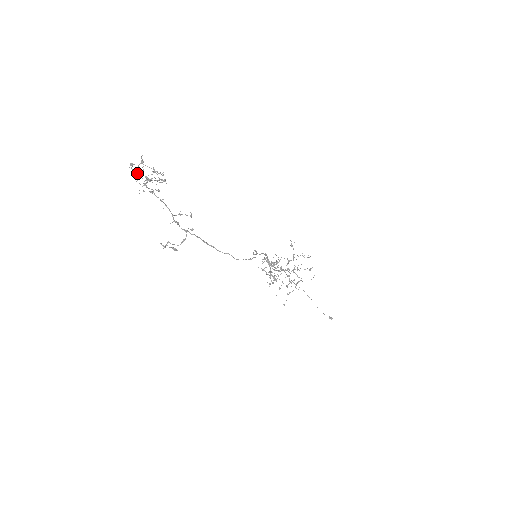
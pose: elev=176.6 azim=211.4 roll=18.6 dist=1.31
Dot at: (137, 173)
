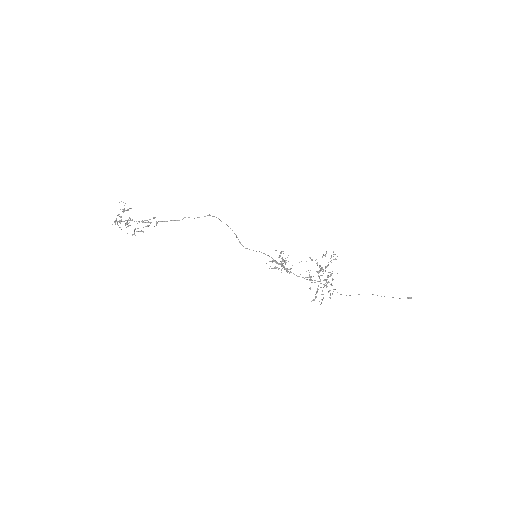
Dot at: (117, 222)
